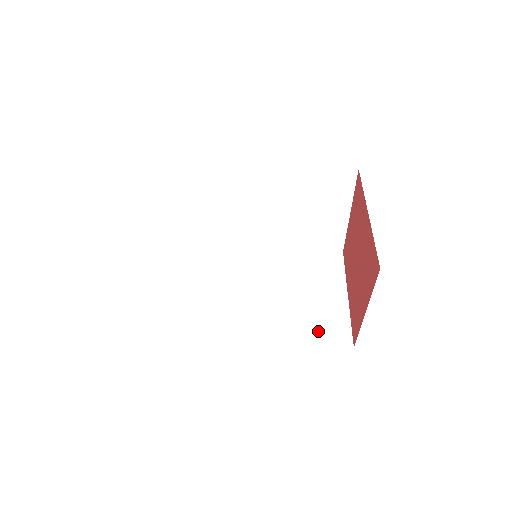
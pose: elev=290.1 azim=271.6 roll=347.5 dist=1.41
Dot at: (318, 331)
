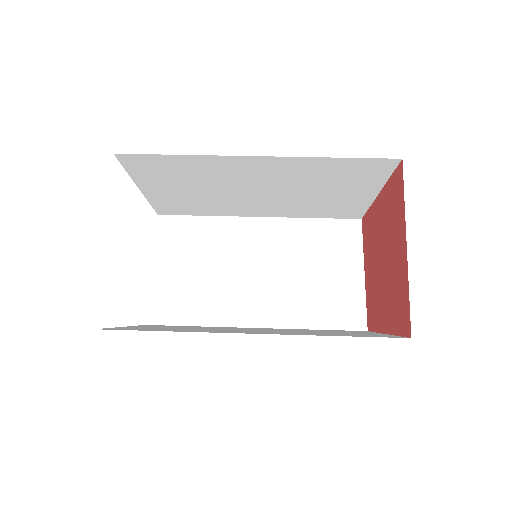
Dot at: (350, 335)
